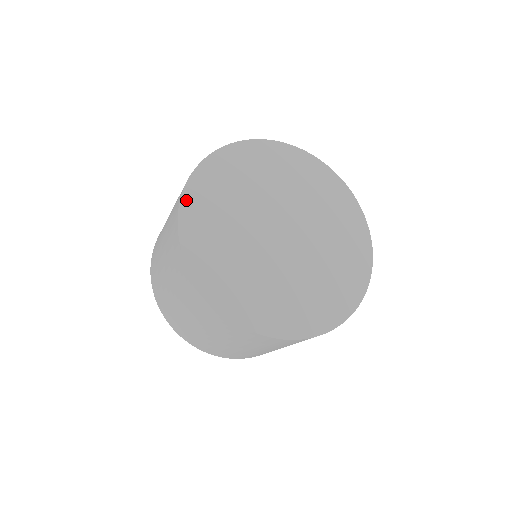
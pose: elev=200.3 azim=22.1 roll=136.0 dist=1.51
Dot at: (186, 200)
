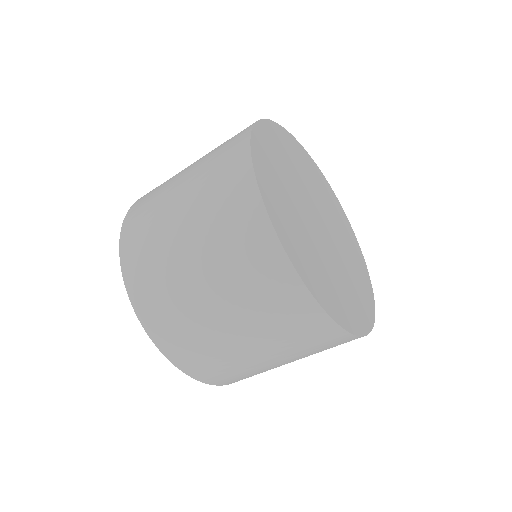
Dot at: (258, 129)
